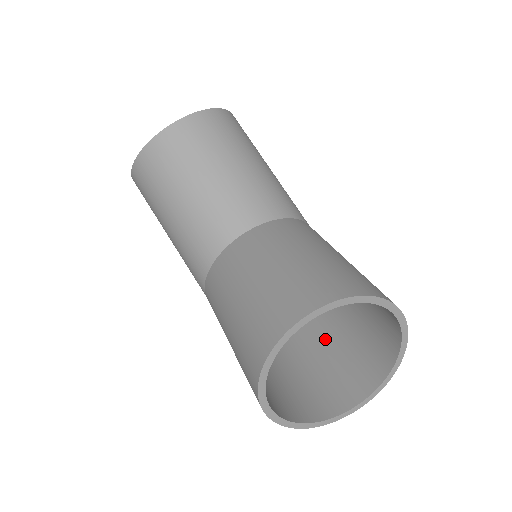
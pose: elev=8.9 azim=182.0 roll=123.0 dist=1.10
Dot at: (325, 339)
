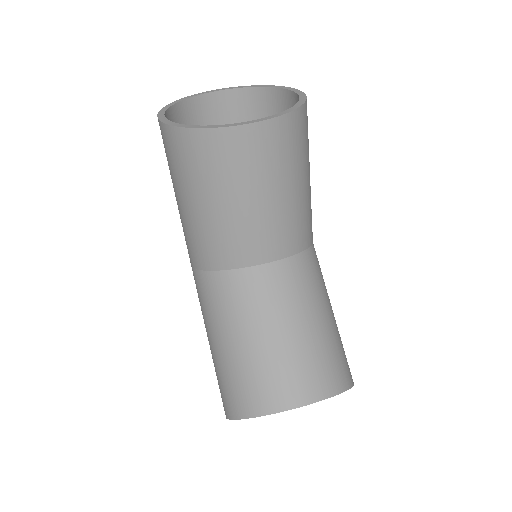
Dot at: occluded
